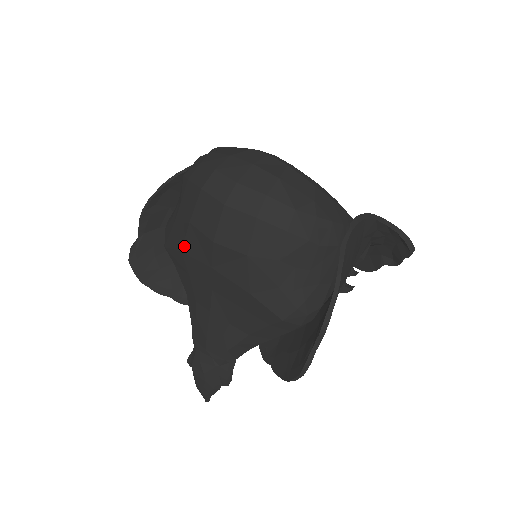
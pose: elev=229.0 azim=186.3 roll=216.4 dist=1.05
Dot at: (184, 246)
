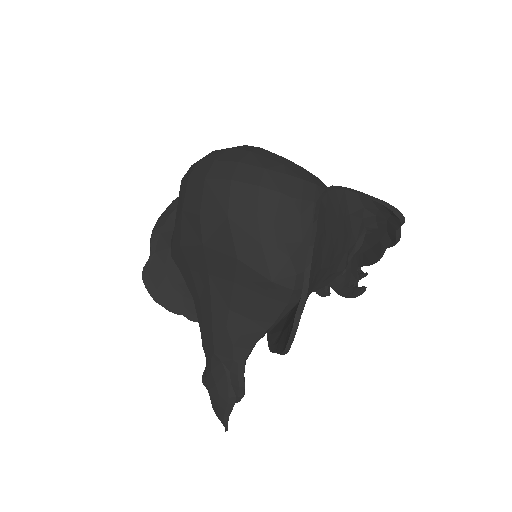
Dot at: (181, 238)
